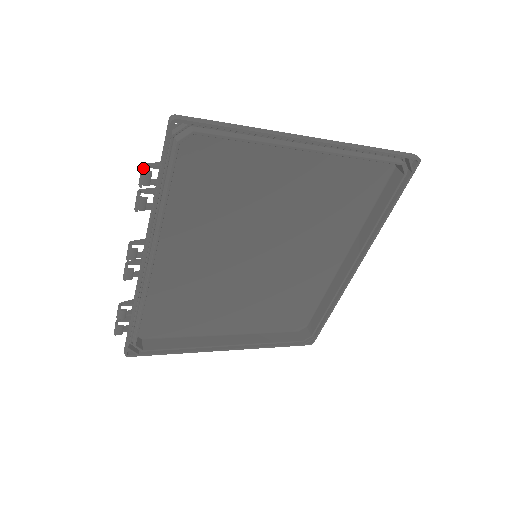
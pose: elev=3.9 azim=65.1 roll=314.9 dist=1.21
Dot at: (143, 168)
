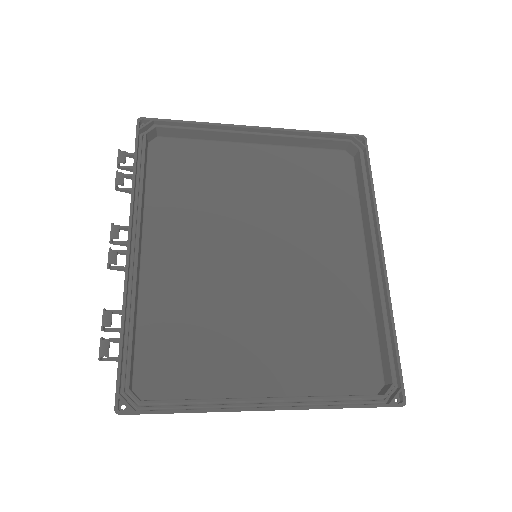
Dot at: (119, 150)
